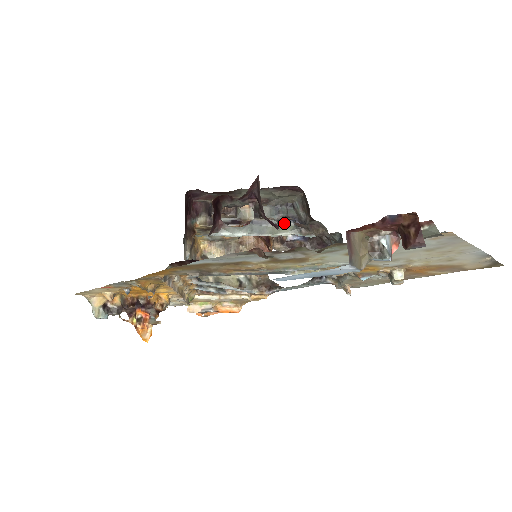
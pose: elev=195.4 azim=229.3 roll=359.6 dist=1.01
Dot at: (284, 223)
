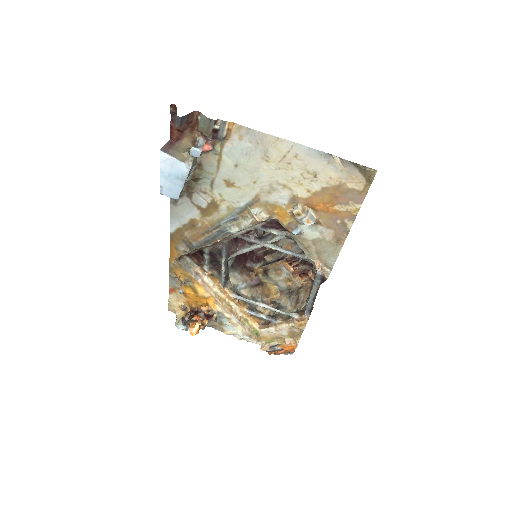
Dot at: occluded
